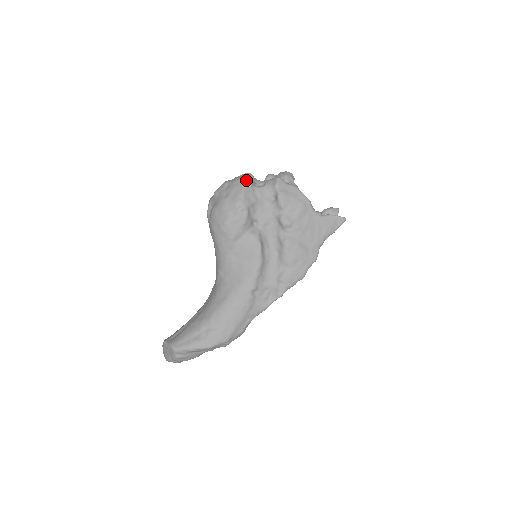
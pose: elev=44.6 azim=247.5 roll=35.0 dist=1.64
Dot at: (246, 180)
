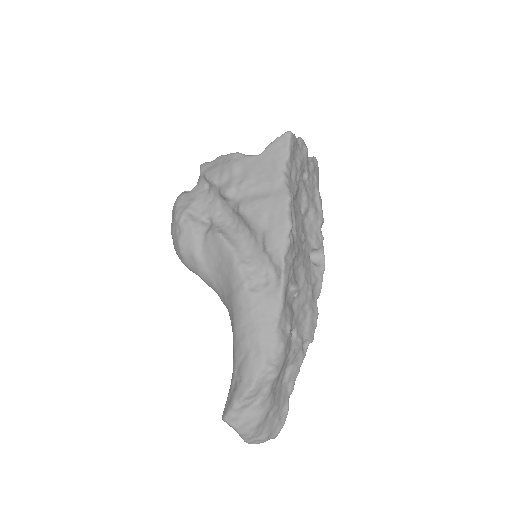
Dot at: (179, 195)
